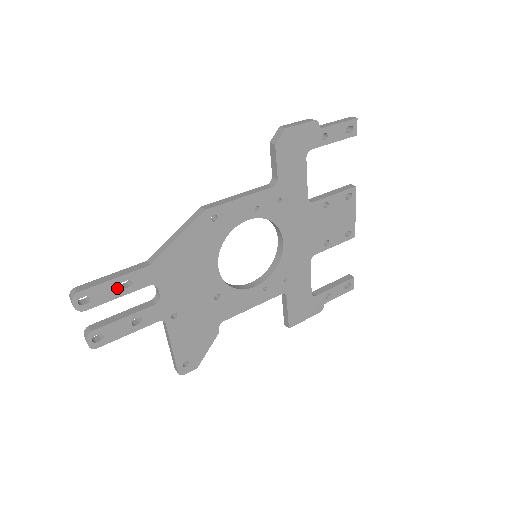
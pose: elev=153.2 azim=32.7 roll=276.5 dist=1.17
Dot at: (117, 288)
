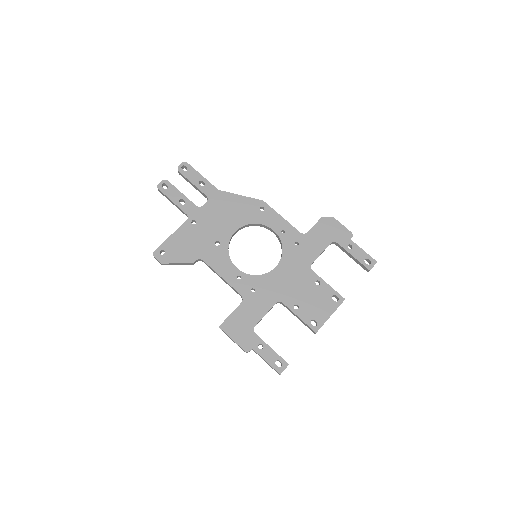
Dot at: (198, 180)
